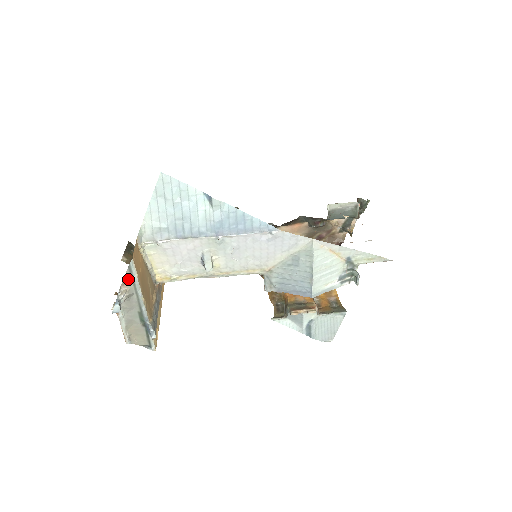
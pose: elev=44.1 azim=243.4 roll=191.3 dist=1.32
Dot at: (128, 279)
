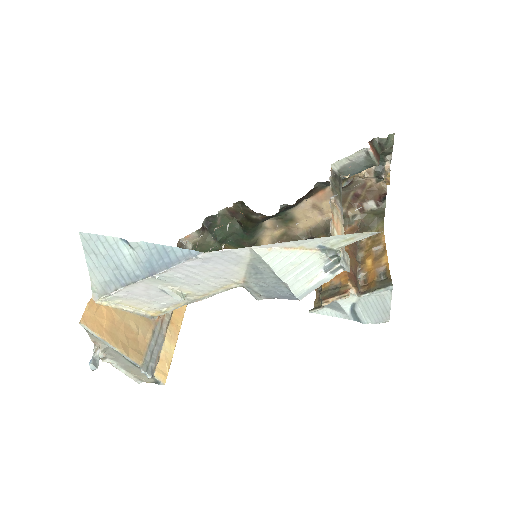
Dot at: (94, 337)
